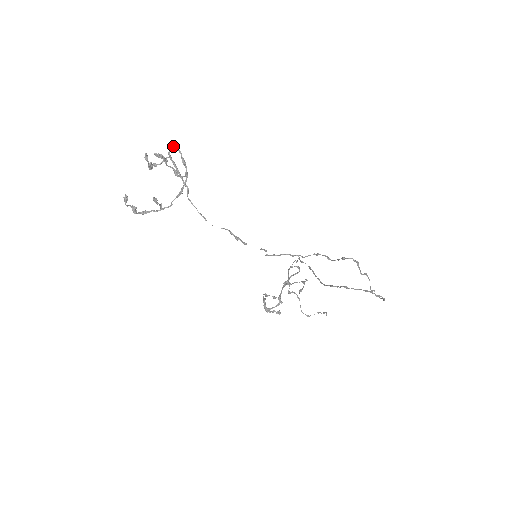
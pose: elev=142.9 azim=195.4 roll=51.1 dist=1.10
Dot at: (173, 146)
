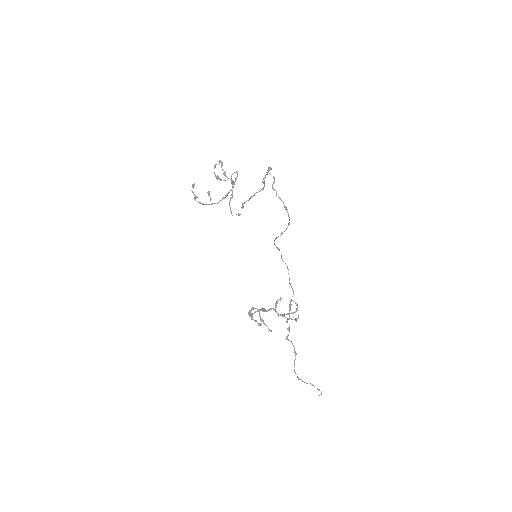
Dot at: (236, 172)
